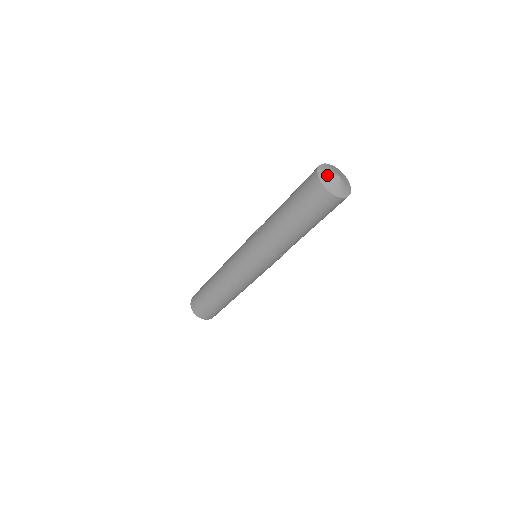
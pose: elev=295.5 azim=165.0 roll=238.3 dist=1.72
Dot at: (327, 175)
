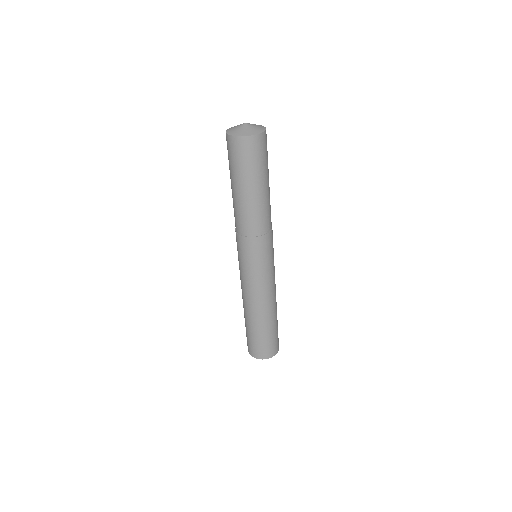
Dot at: (239, 130)
